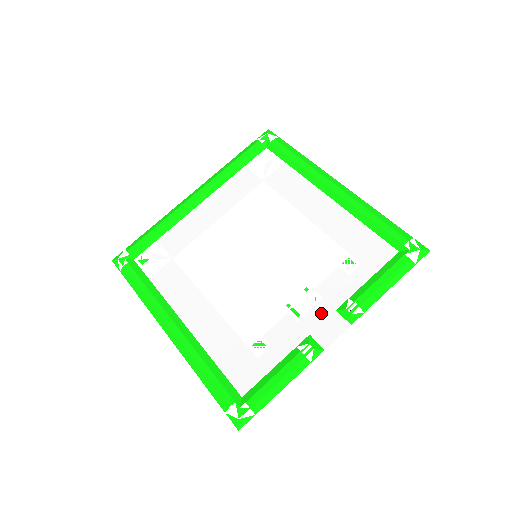
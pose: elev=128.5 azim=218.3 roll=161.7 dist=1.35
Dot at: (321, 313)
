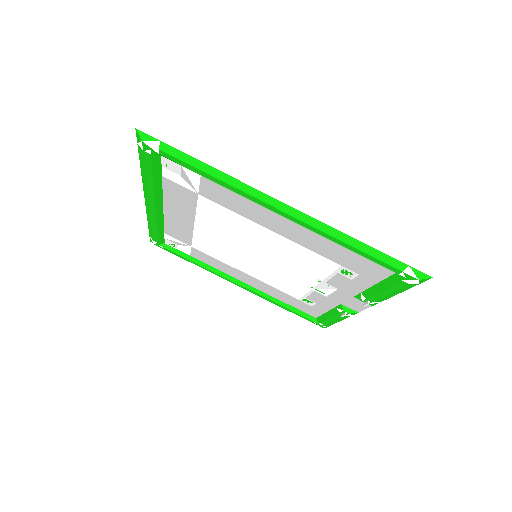
Dot at: (342, 296)
